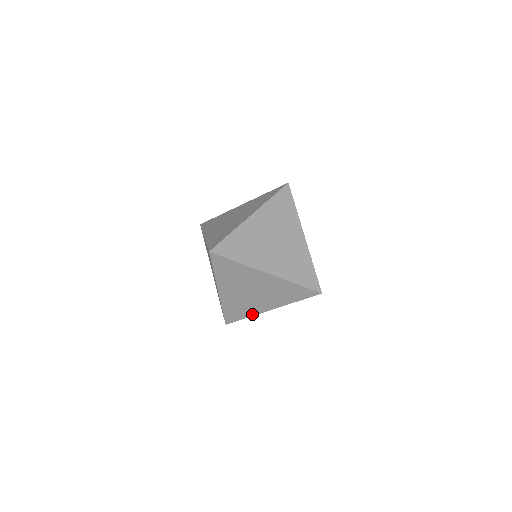
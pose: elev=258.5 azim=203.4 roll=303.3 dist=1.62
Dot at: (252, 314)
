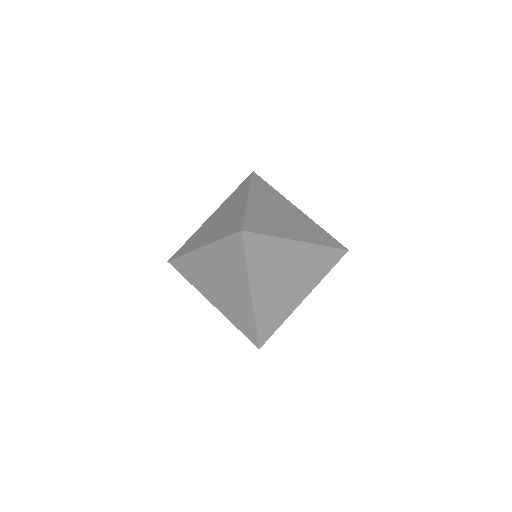
Dot at: (196, 286)
